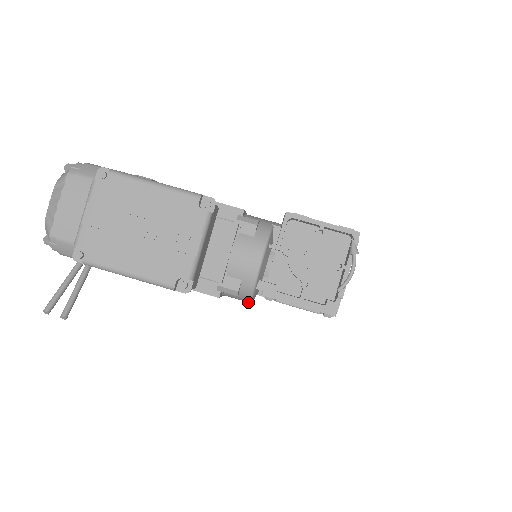
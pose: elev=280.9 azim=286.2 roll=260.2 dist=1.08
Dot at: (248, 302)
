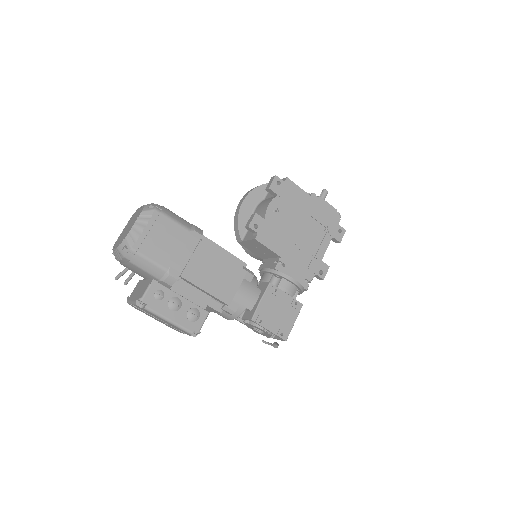
Dot at: occluded
